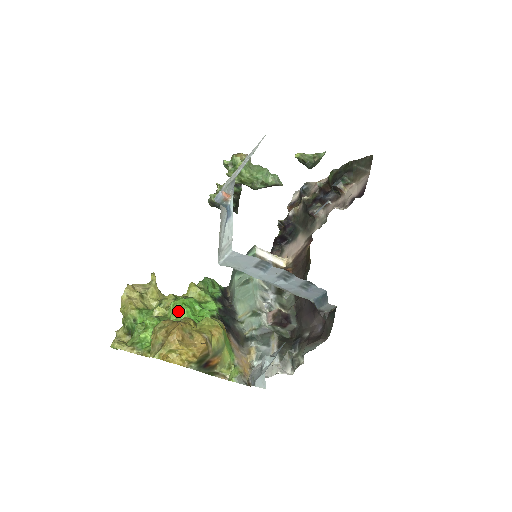
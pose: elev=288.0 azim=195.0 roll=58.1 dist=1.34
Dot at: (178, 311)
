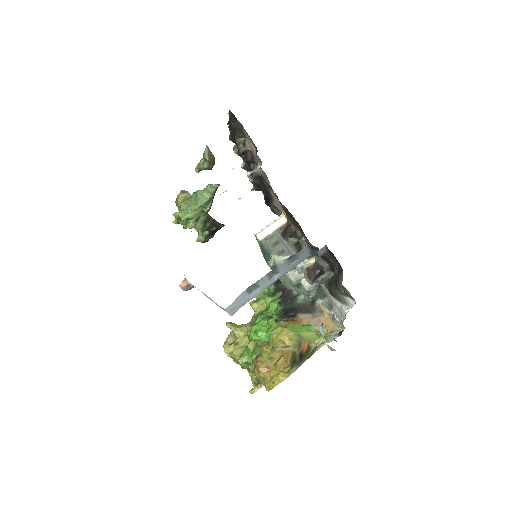
Dot at: (257, 339)
